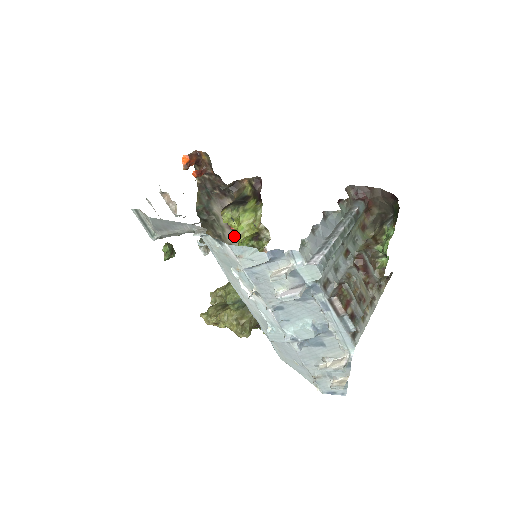
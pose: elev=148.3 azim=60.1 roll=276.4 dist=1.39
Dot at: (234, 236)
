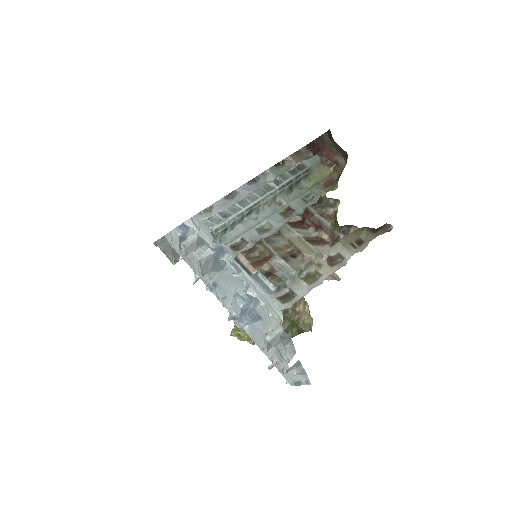
Dot at: occluded
